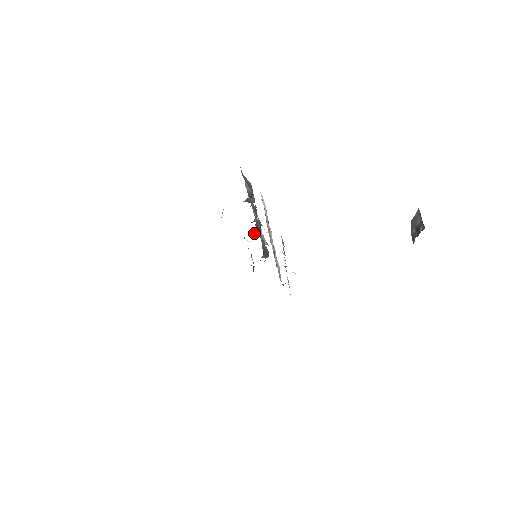
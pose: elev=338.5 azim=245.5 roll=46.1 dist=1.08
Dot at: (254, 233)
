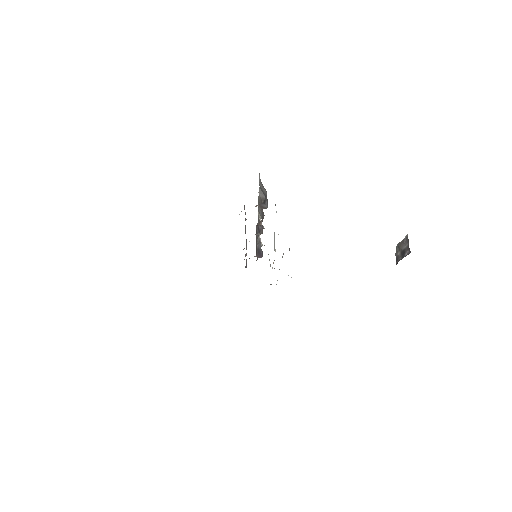
Dot at: (256, 234)
